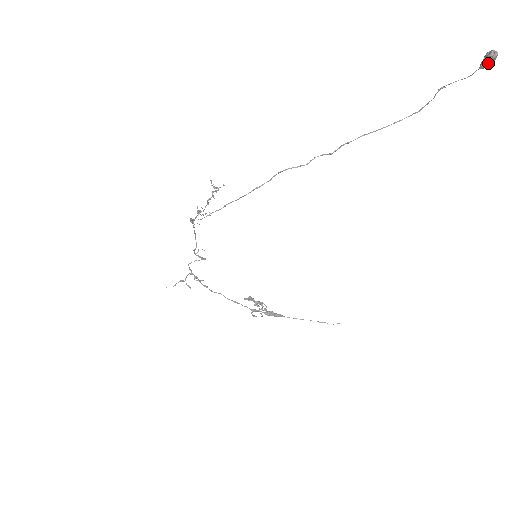
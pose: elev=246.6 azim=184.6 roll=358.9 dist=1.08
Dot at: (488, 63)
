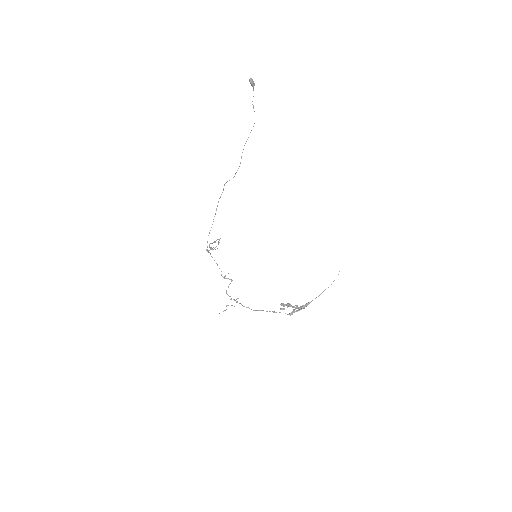
Dot at: (251, 83)
